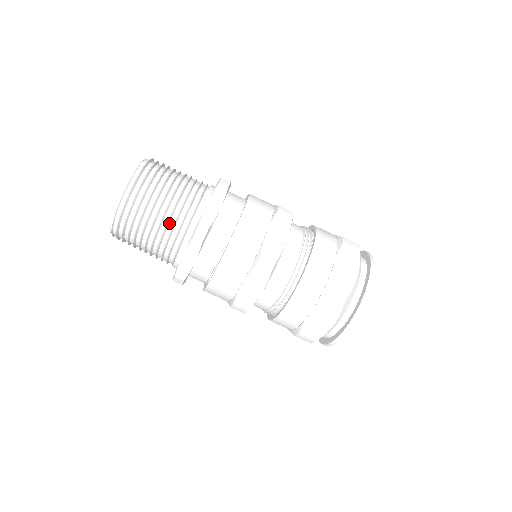
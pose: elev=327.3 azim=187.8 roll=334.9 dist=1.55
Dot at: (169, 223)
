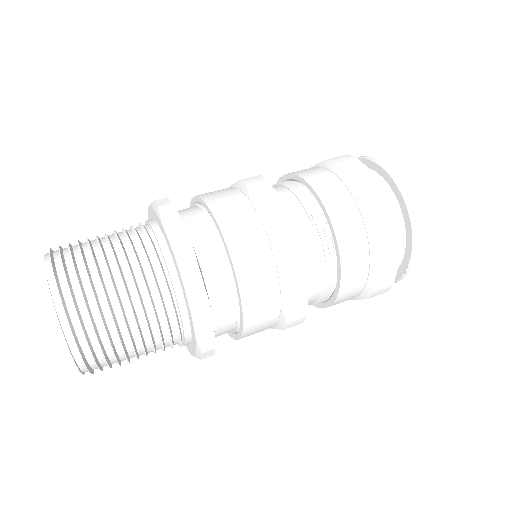
Dot at: (156, 348)
